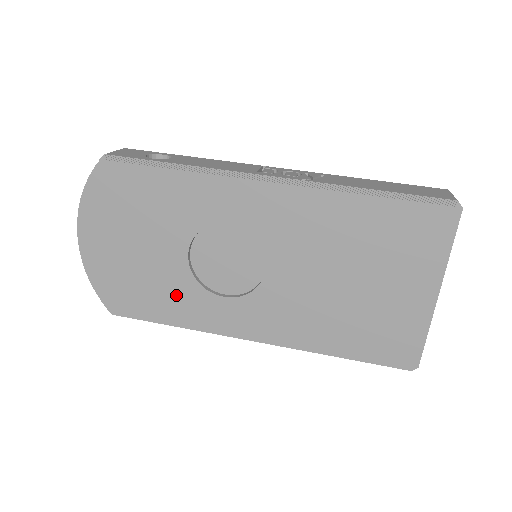
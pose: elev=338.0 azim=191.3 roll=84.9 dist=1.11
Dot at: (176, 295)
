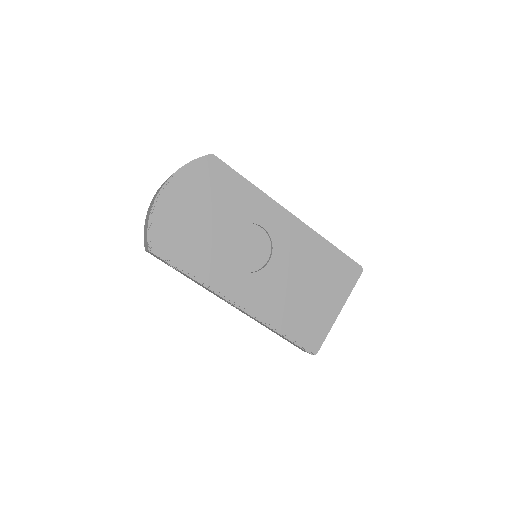
Dot at: (207, 255)
